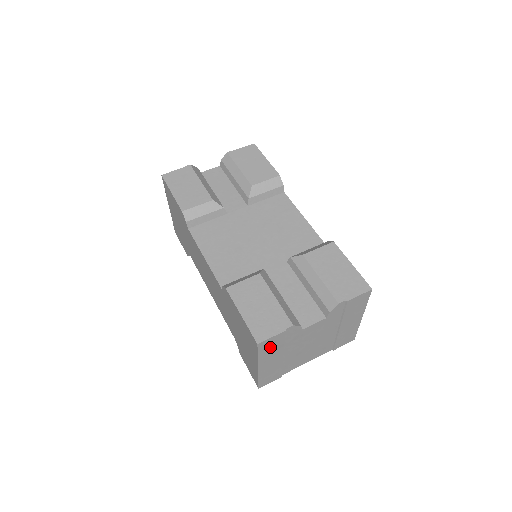
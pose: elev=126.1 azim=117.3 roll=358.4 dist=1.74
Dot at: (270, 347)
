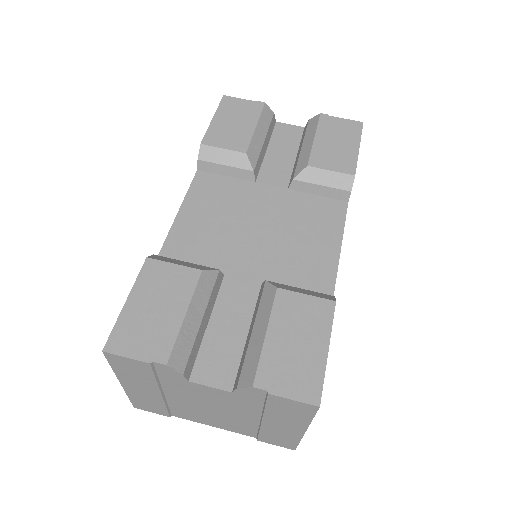
Dot at: (131, 369)
